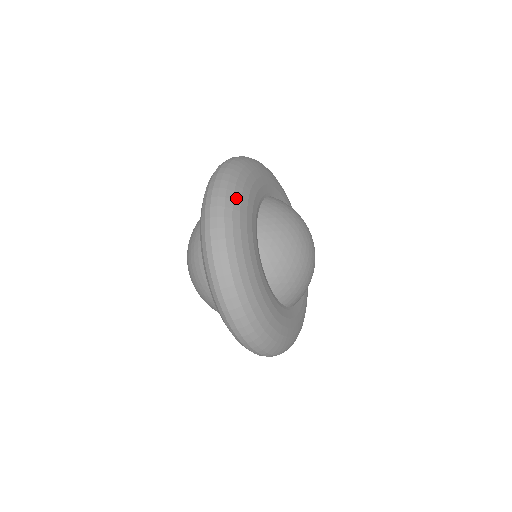
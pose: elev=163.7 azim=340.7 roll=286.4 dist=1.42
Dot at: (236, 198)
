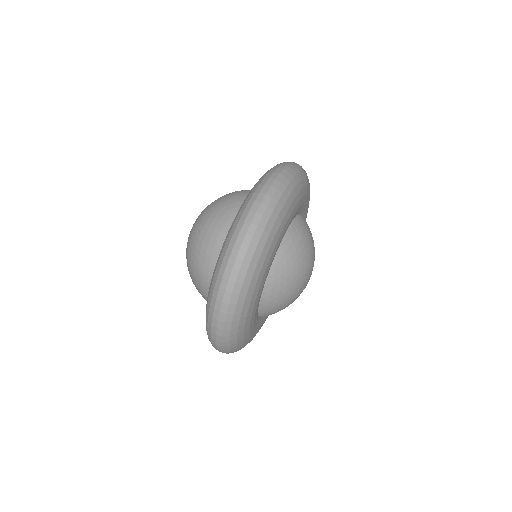
Dot at: (281, 214)
